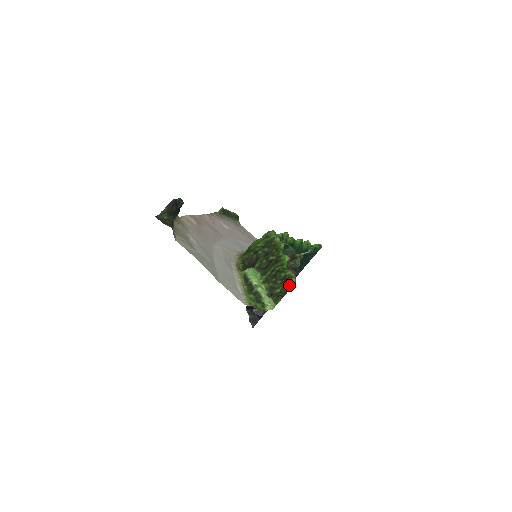
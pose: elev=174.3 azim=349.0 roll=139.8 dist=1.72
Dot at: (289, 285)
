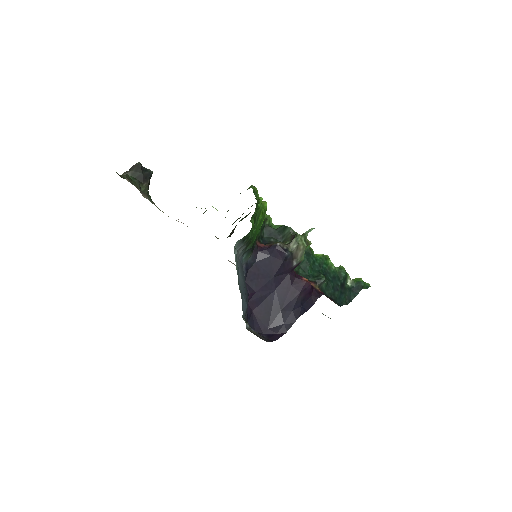
Dot at: occluded
